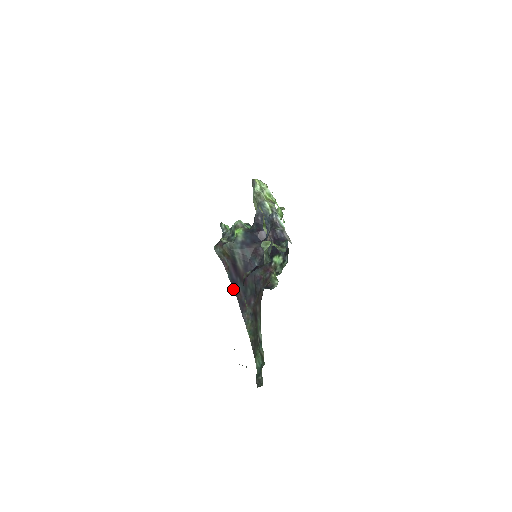
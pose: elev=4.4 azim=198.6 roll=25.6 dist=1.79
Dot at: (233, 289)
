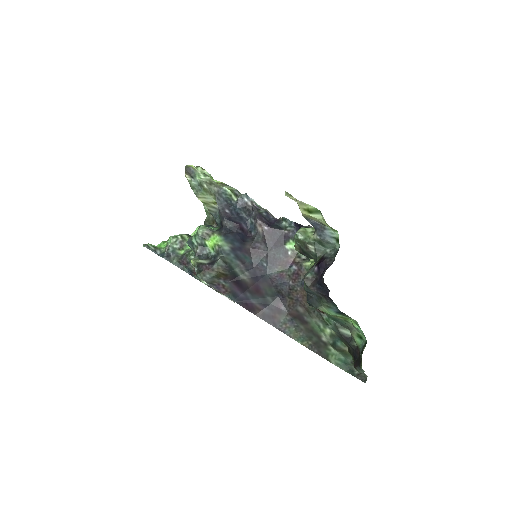
Dot at: occluded
